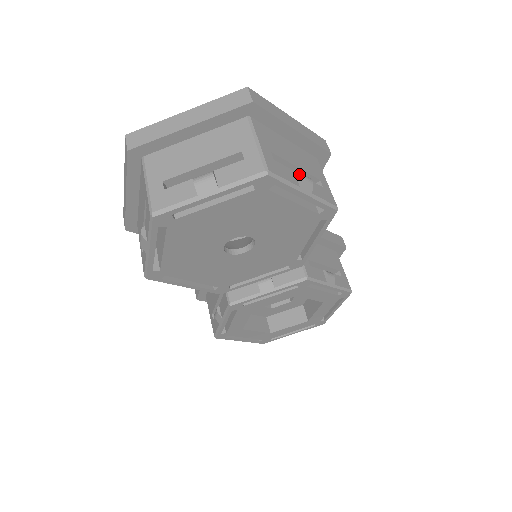
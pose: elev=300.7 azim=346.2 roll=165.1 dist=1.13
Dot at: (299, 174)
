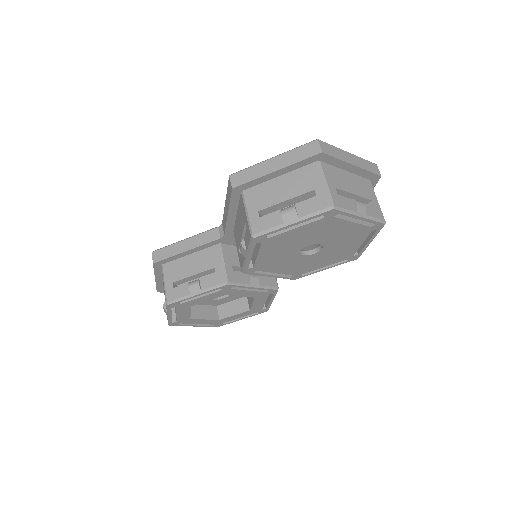
Dot at: occluded
